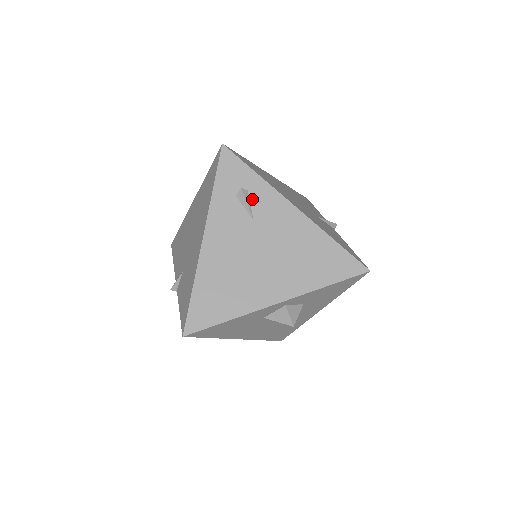
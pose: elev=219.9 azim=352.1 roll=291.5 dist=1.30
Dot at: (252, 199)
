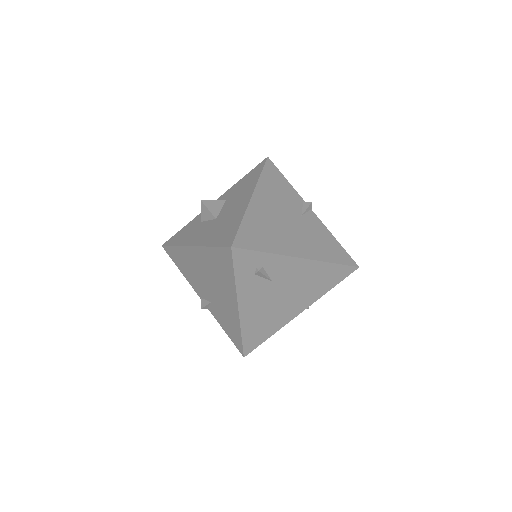
Dot at: (267, 270)
